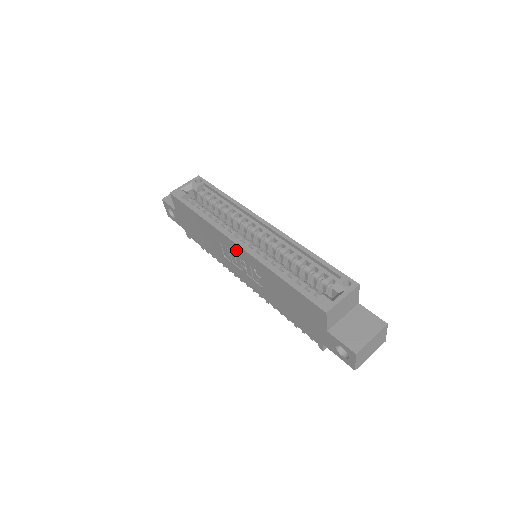
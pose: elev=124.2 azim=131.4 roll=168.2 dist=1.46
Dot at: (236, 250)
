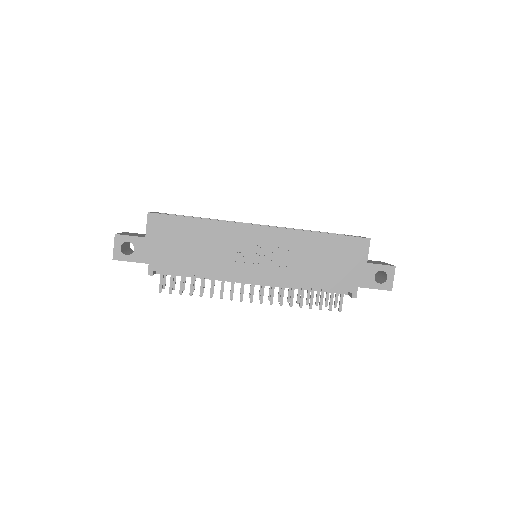
Dot at: (258, 235)
